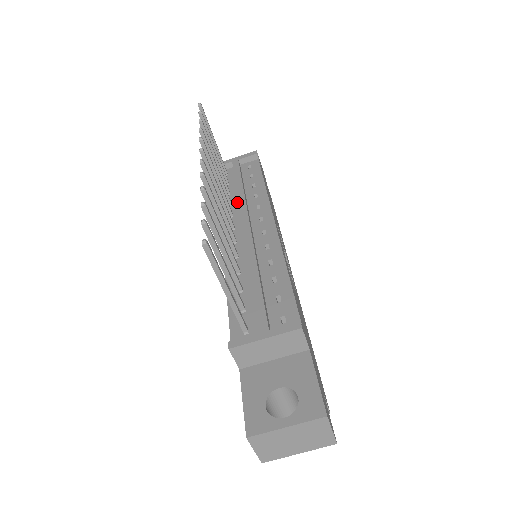
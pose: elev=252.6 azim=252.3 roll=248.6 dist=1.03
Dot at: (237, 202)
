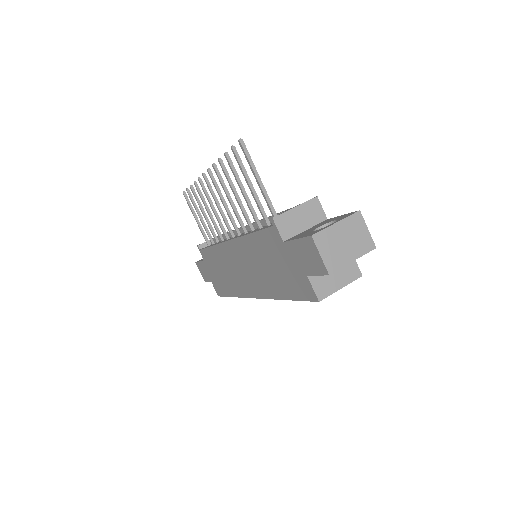
Dot at: occluded
